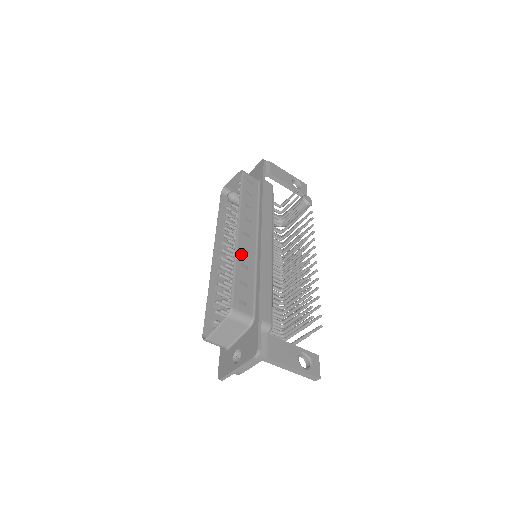
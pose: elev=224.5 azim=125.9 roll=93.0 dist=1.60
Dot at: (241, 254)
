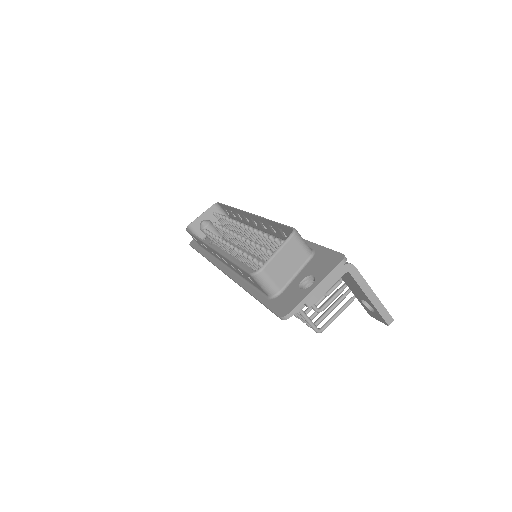
Dot at: occluded
